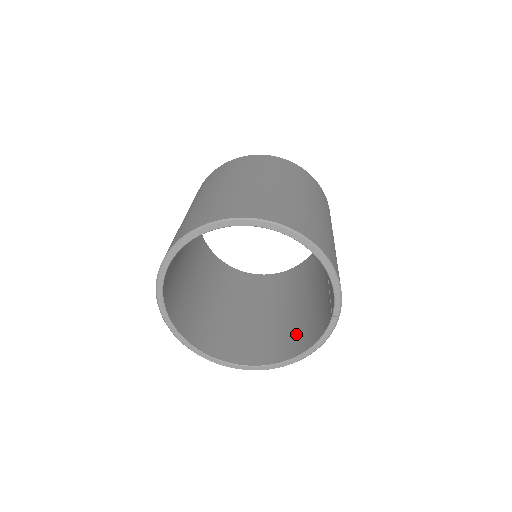
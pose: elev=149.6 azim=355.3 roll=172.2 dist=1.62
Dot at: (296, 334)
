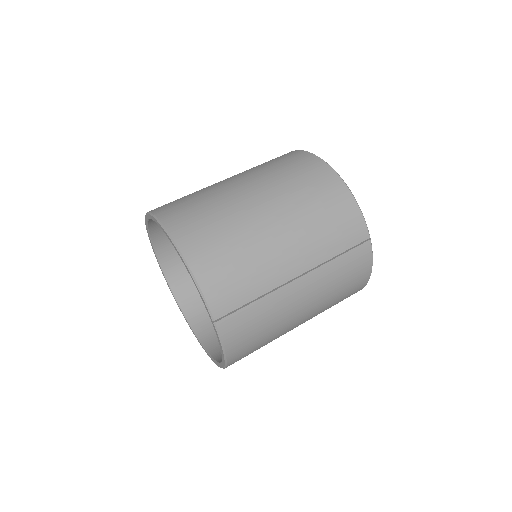
Dot at: occluded
